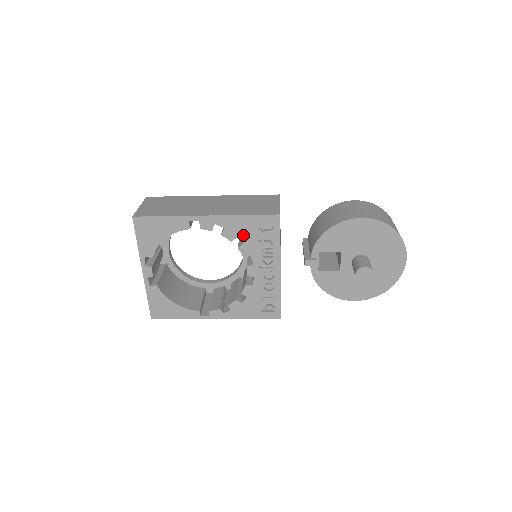
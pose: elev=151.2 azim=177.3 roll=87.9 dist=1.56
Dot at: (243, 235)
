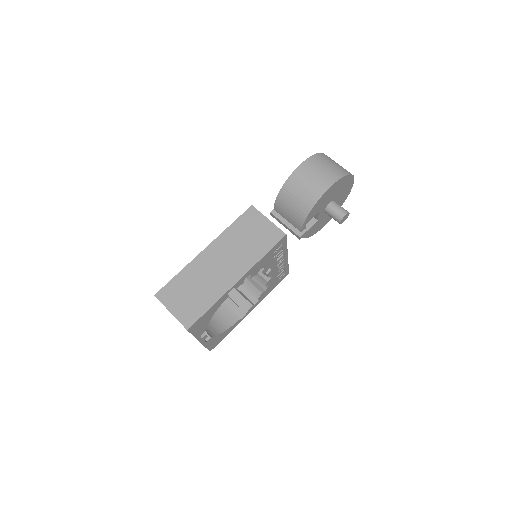
Dot at: (264, 265)
